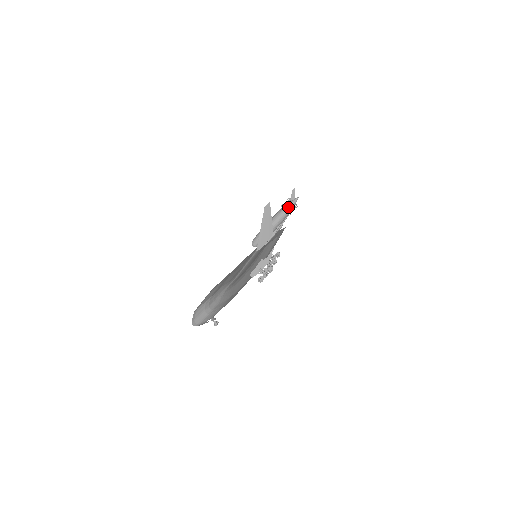
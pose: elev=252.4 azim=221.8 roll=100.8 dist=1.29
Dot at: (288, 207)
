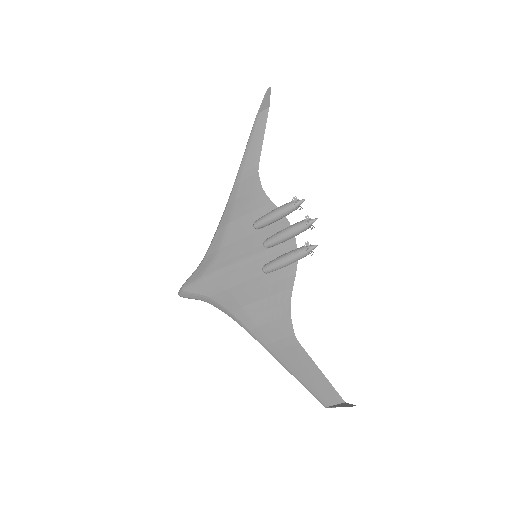
Dot at: occluded
